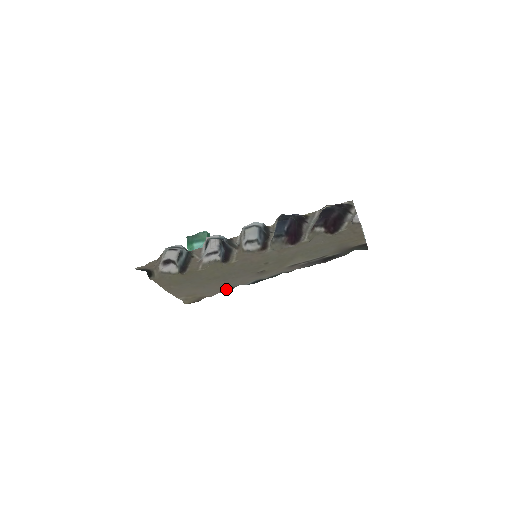
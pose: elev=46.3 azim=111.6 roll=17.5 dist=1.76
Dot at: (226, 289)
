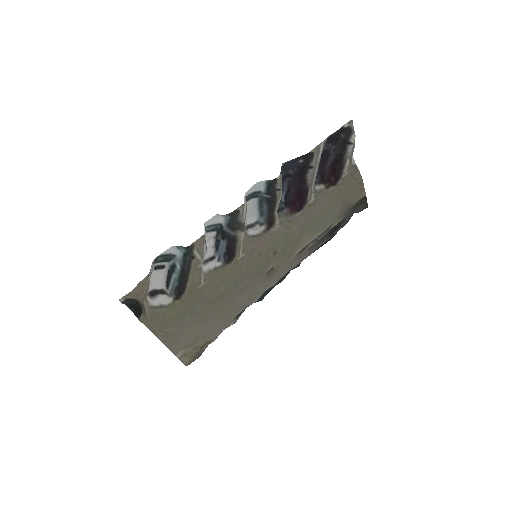
Dot at: (232, 319)
